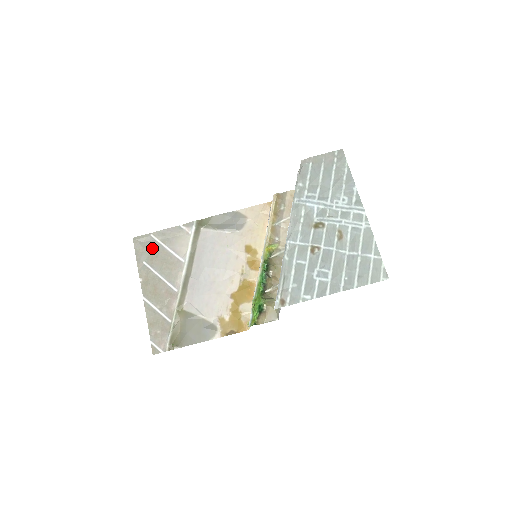
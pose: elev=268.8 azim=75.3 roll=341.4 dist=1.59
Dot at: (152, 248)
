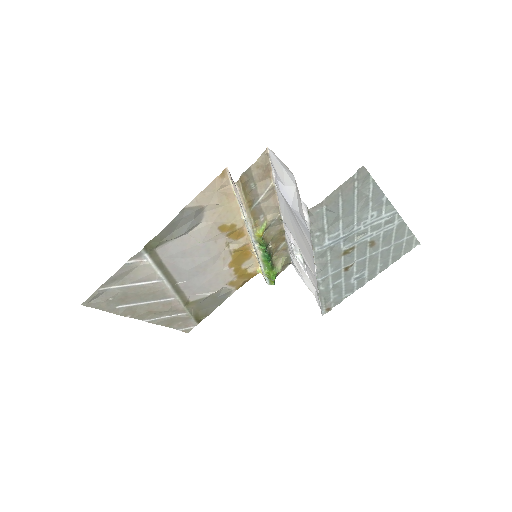
Dot at: (114, 296)
